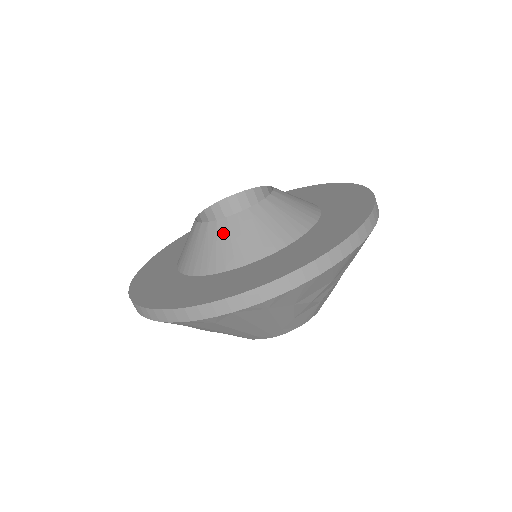
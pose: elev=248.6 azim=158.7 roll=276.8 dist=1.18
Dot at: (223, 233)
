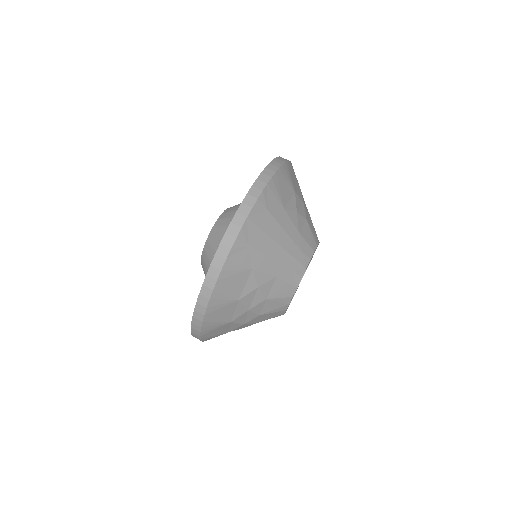
Dot at: (217, 231)
